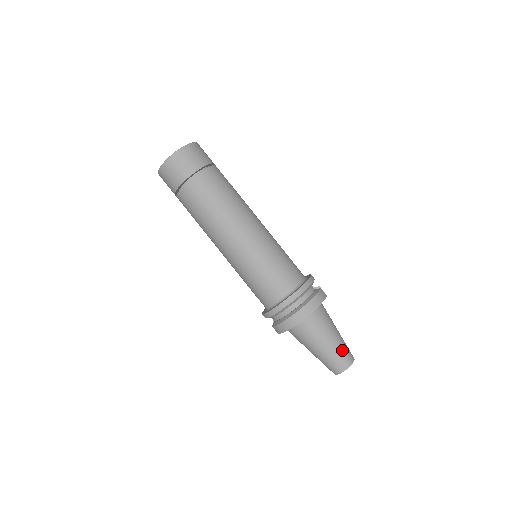
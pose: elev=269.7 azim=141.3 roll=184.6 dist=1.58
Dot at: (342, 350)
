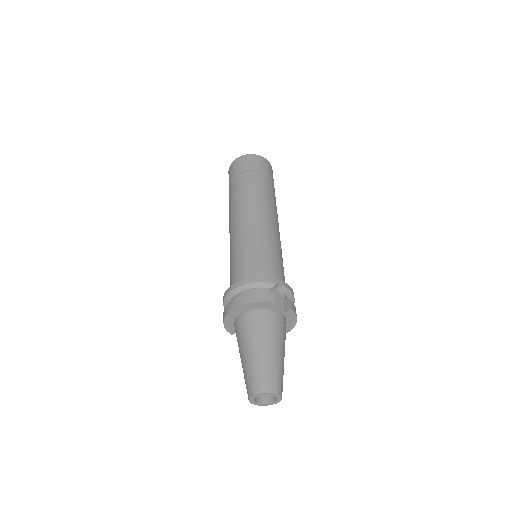
Dot at: (259, 370)
